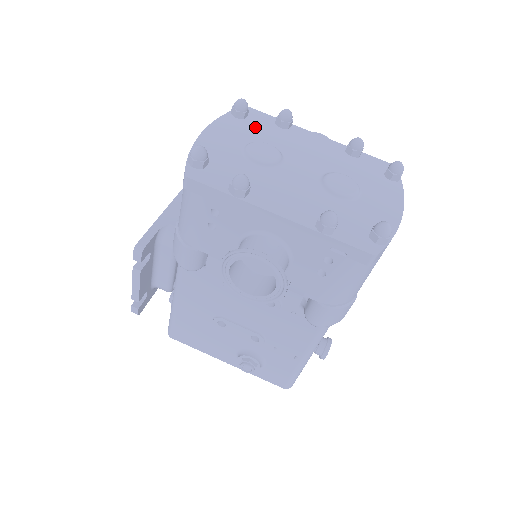
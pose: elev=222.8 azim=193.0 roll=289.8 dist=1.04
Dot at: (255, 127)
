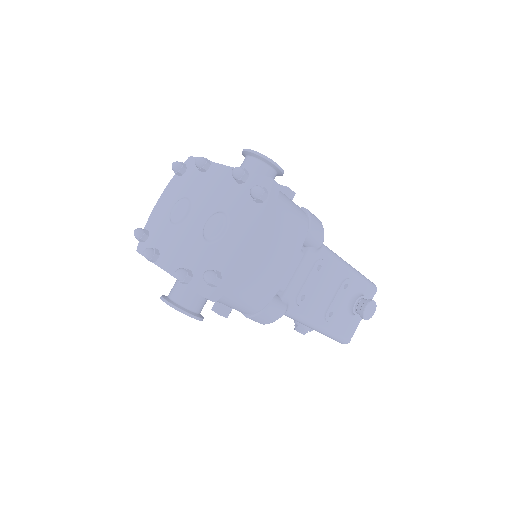
Dot at: (187, 180)
